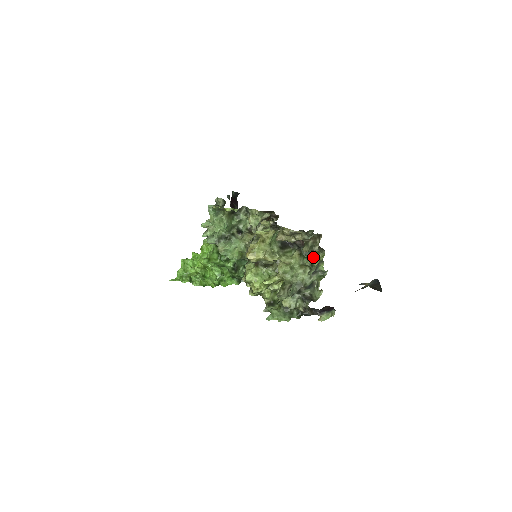
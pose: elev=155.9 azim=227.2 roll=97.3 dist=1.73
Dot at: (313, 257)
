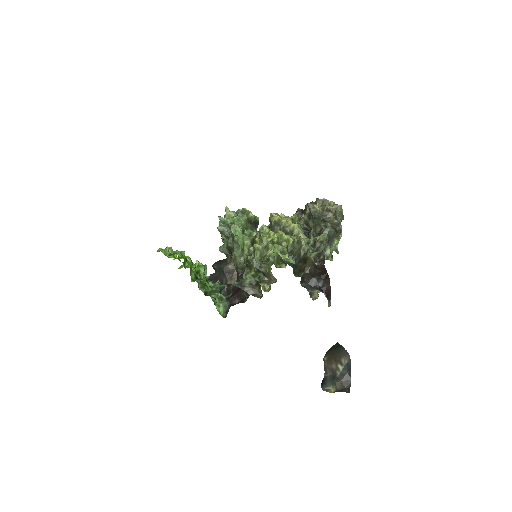
Dot at: occluded
